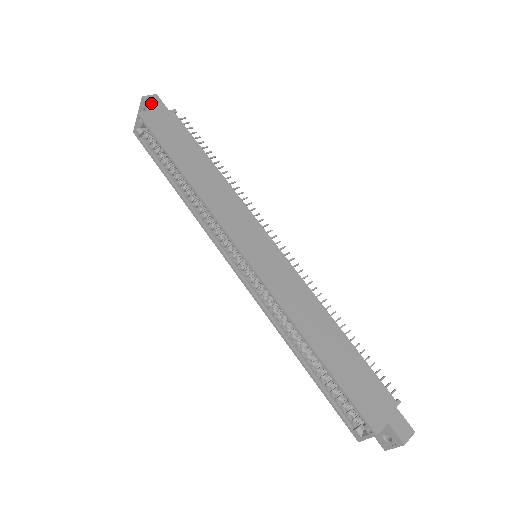
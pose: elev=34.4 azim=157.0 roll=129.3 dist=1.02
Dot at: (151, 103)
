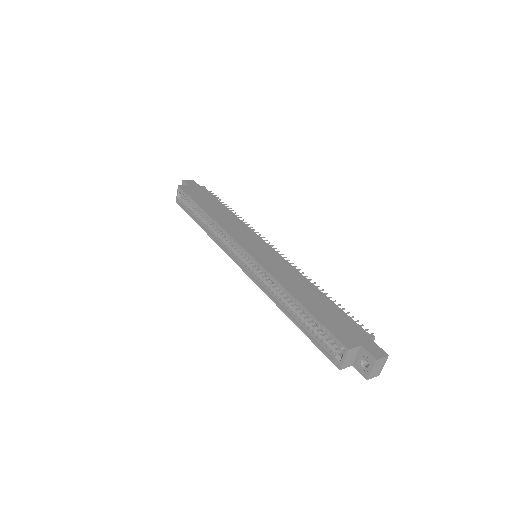
Dot at: (188, 182)
